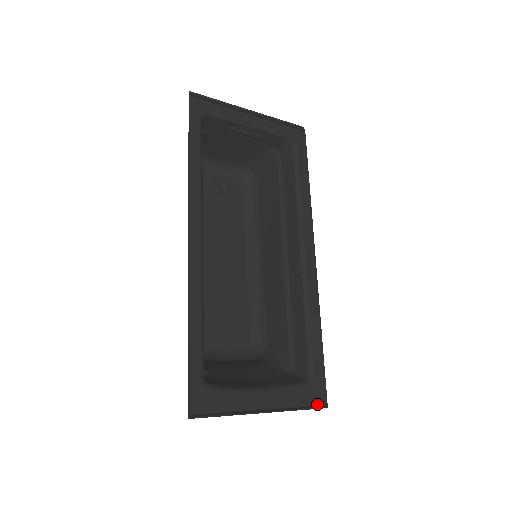
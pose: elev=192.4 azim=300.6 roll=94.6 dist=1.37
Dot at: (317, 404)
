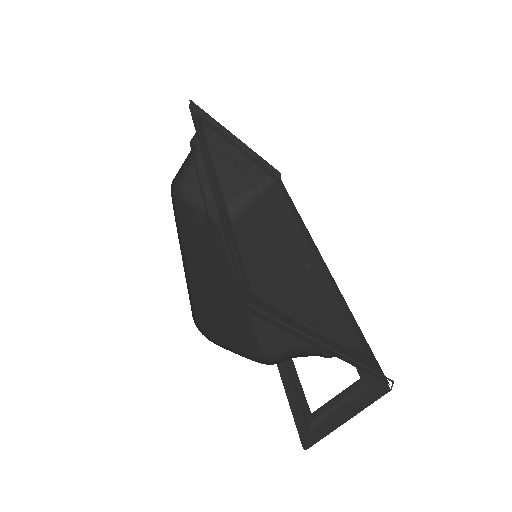
Dot at: (380, 379)
